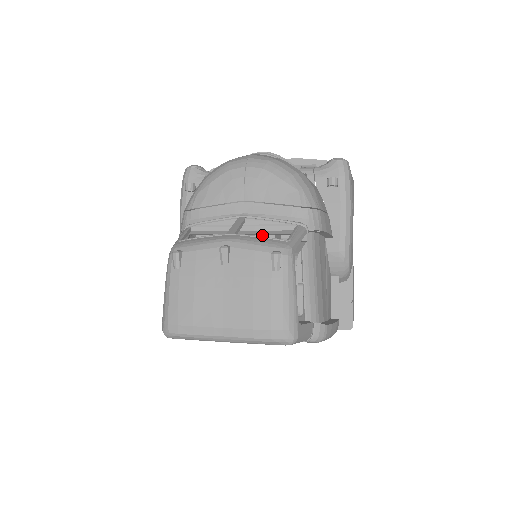
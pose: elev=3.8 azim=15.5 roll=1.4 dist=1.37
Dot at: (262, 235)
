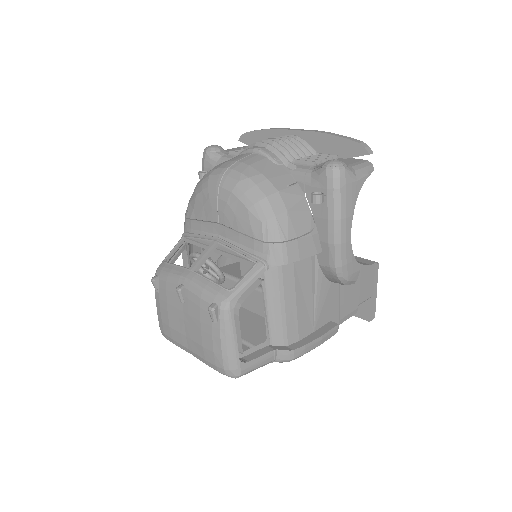
Dot at: occluded
